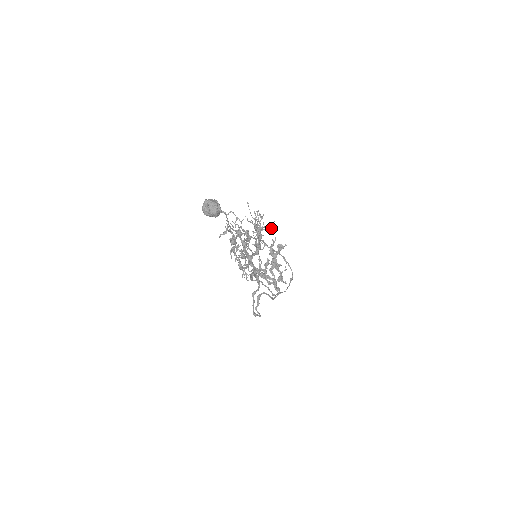
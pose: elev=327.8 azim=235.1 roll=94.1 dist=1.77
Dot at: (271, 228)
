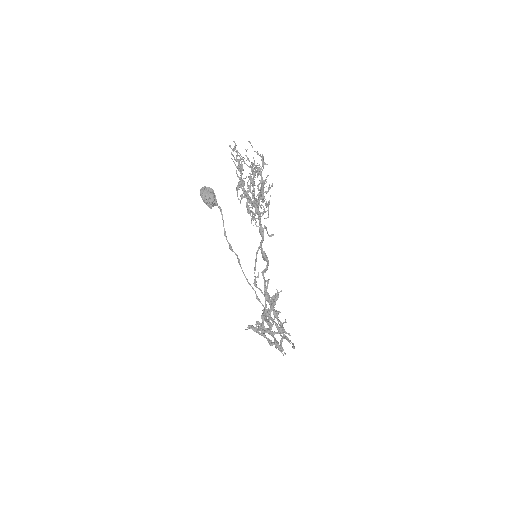
Dot at: occluded
